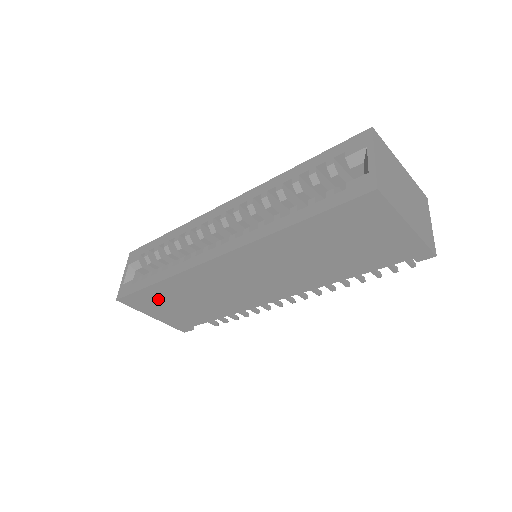
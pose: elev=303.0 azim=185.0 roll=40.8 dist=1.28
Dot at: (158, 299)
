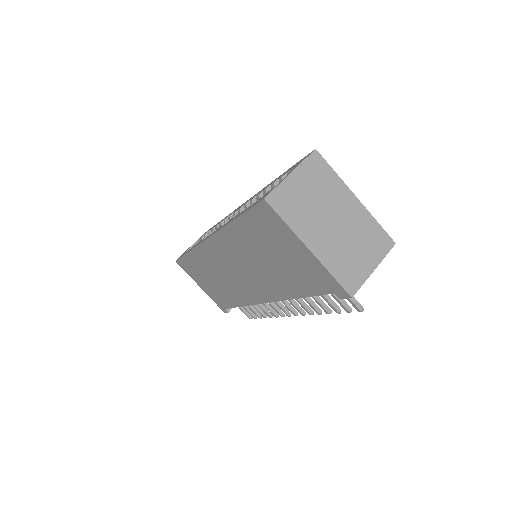
Dot at: (195, 270)
